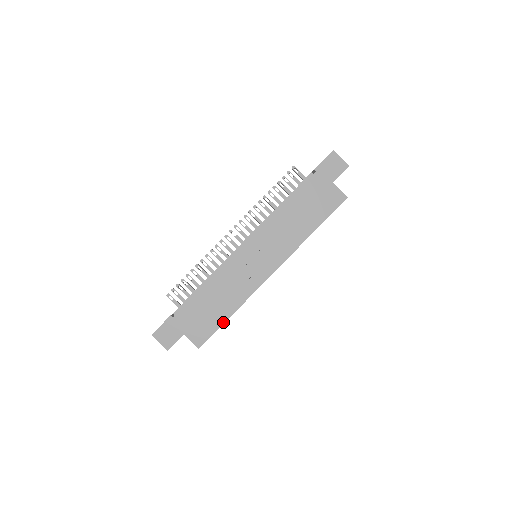
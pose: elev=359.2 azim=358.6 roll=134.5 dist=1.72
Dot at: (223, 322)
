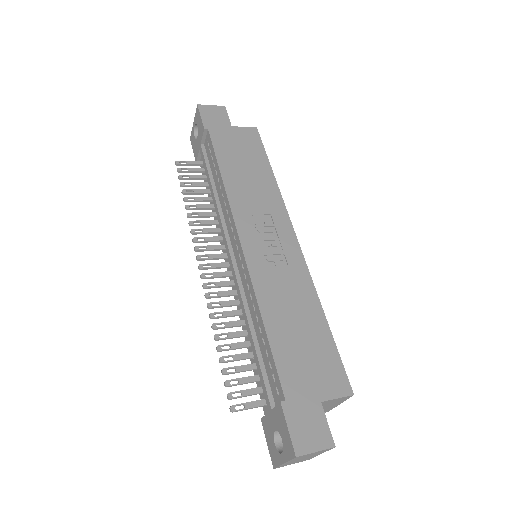
Dot at: (330, 335)
